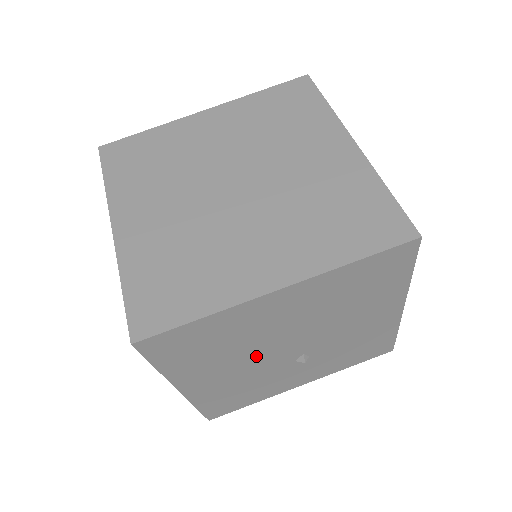
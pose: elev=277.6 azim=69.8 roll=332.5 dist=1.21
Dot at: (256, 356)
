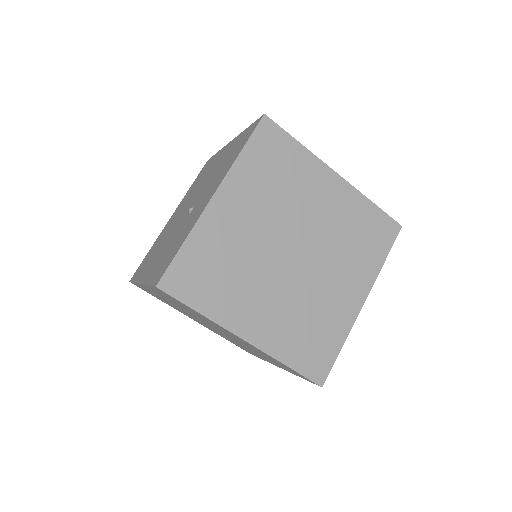
Dot at: occluded
